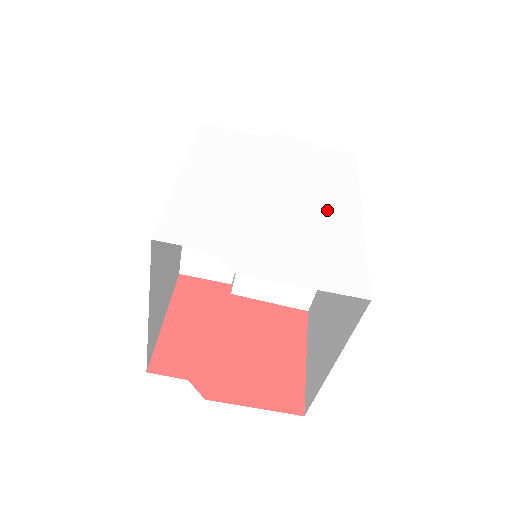
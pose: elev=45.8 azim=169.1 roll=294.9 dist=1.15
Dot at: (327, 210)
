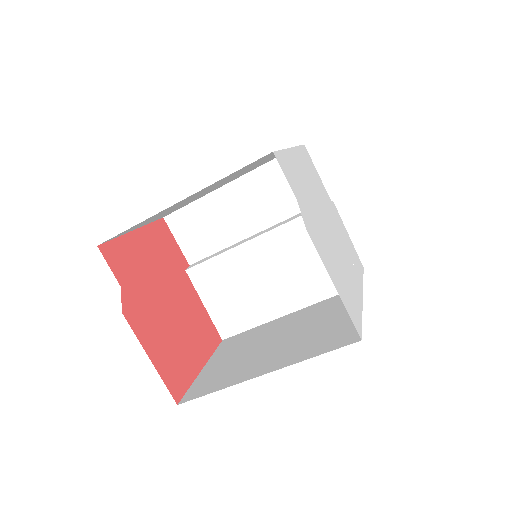
Dot at: (349, 269)
